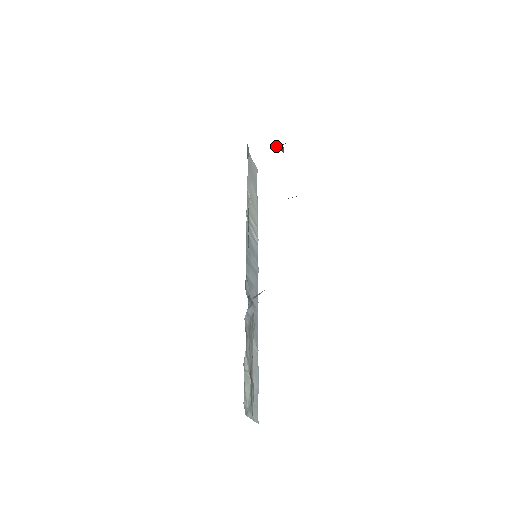
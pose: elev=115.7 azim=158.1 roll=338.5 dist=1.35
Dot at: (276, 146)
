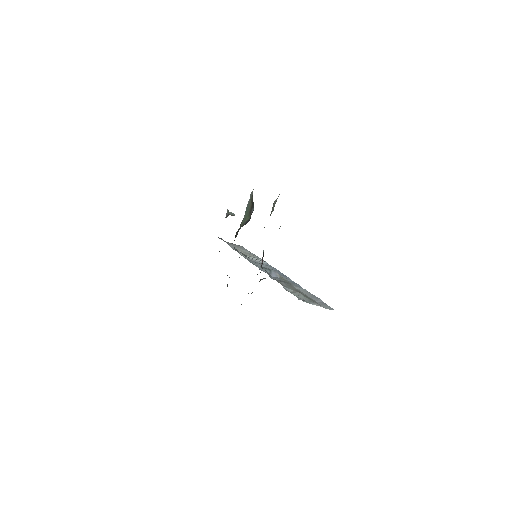
Dot at: (226, 216)
